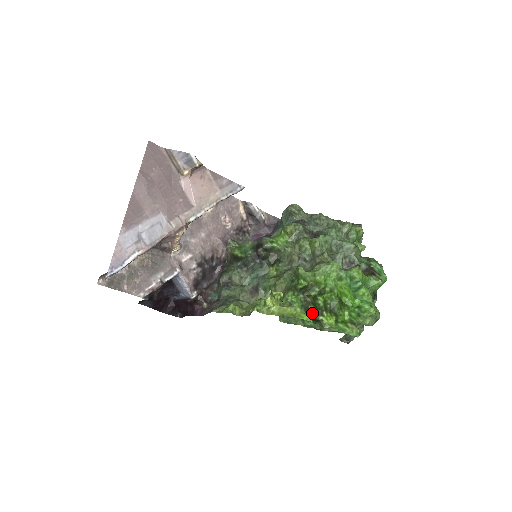
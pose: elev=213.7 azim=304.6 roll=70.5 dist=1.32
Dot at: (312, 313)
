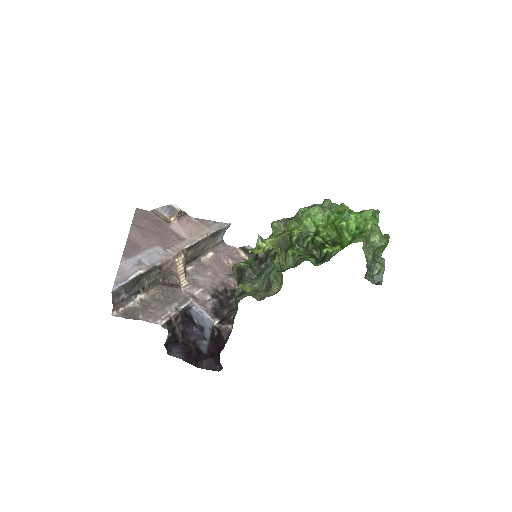
Dot at: (319, 258)
